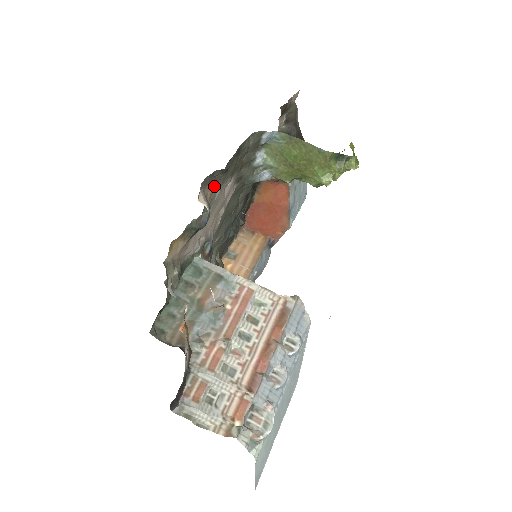
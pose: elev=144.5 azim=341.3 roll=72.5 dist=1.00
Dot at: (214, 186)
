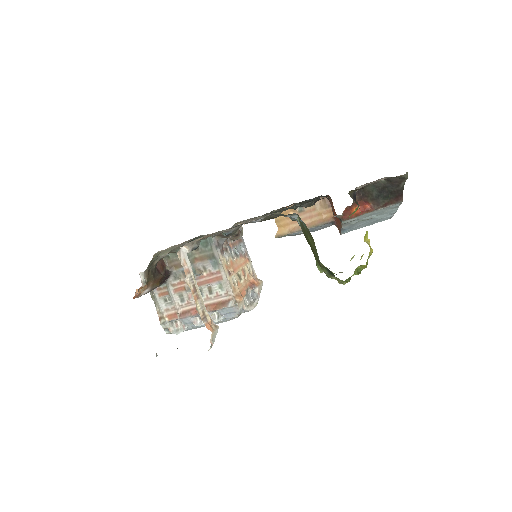
Dot at: (217, 232)
